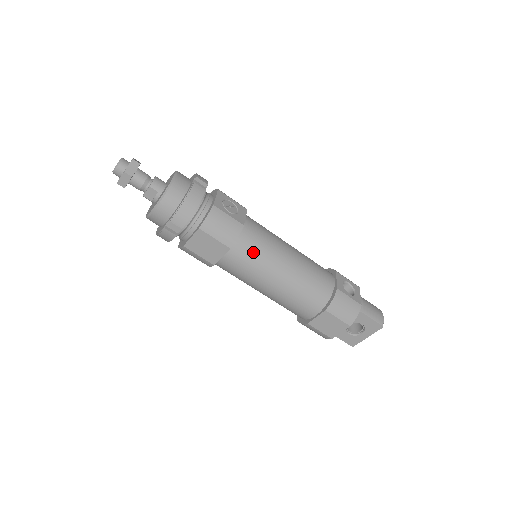
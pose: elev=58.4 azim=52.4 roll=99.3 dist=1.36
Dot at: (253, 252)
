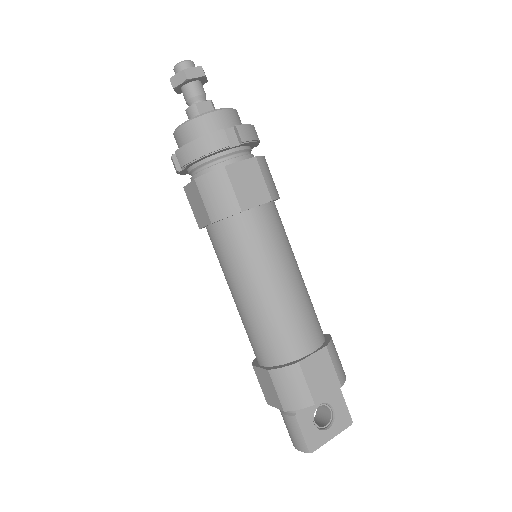
Dot at: (281, 228)
